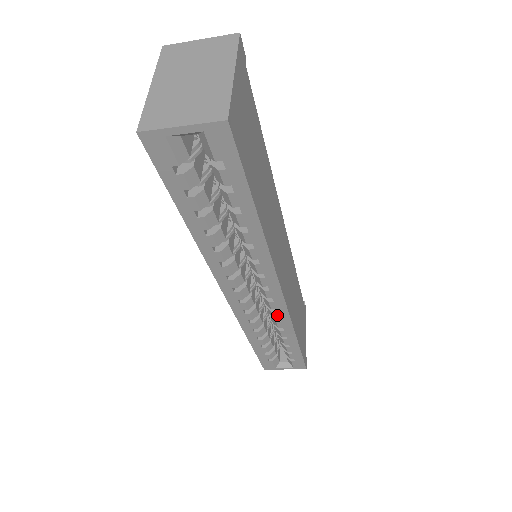
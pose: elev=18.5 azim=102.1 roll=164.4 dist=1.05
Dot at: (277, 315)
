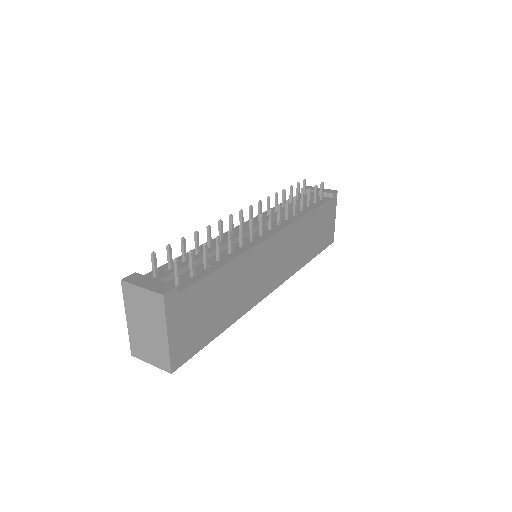
Dot at: occluded
